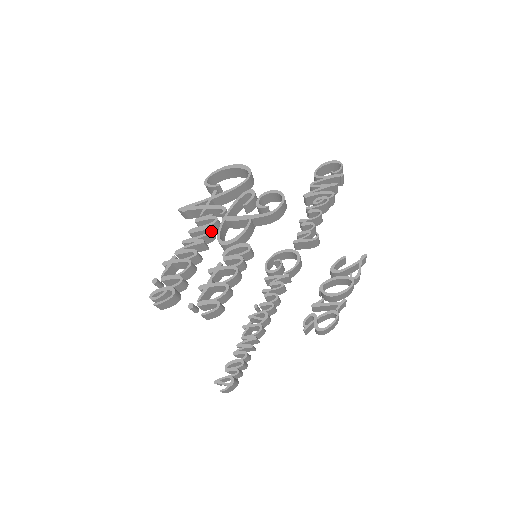
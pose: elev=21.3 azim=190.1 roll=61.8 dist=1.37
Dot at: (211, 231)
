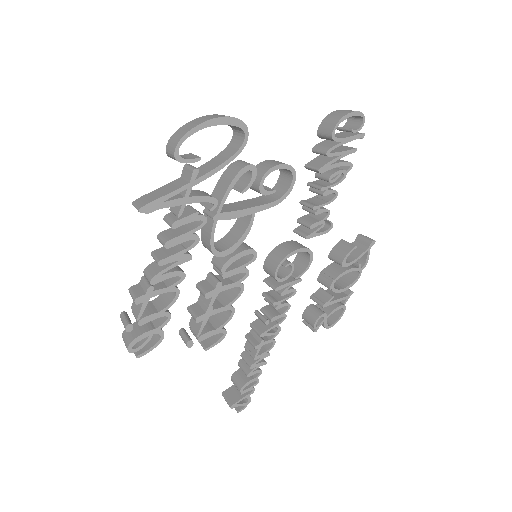
Dot at: (198, 237)
